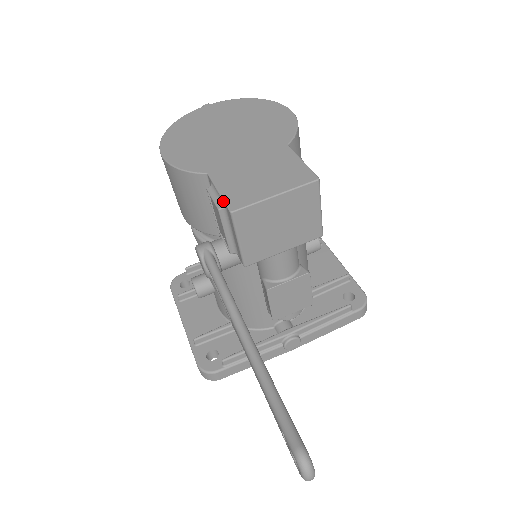
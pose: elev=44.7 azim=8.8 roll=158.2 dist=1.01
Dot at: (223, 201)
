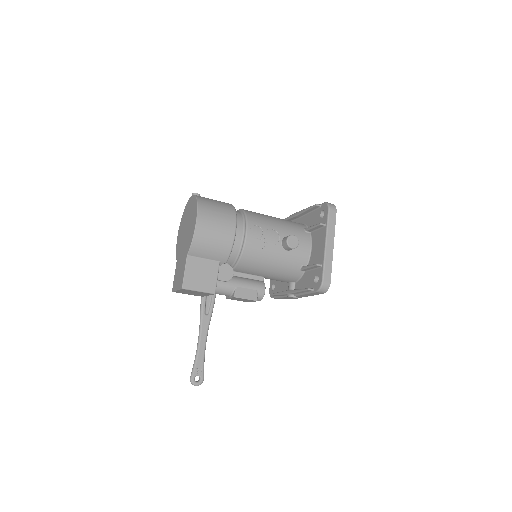
Dot at: (173, 283)
